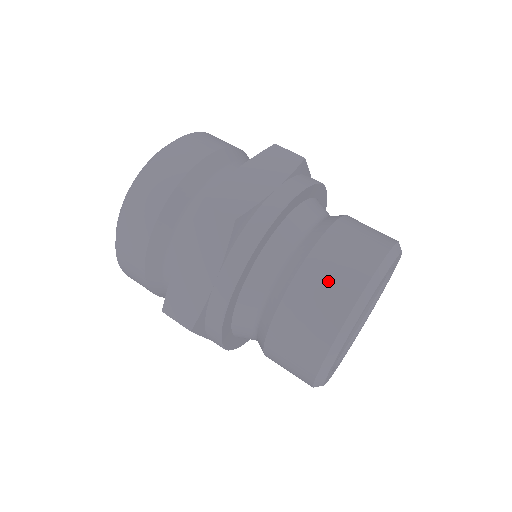
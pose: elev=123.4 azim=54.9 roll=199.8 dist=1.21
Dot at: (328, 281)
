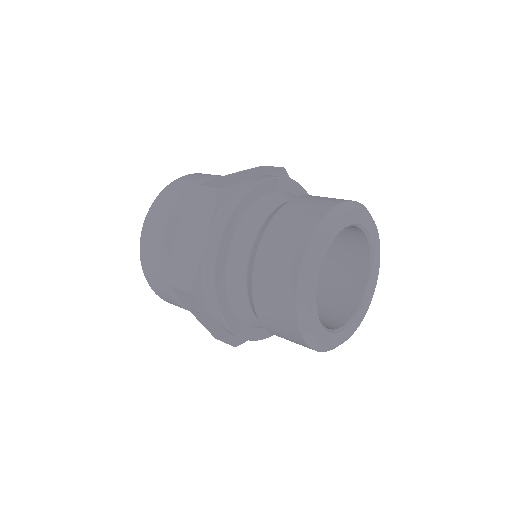
Dot at: (294, 220)
